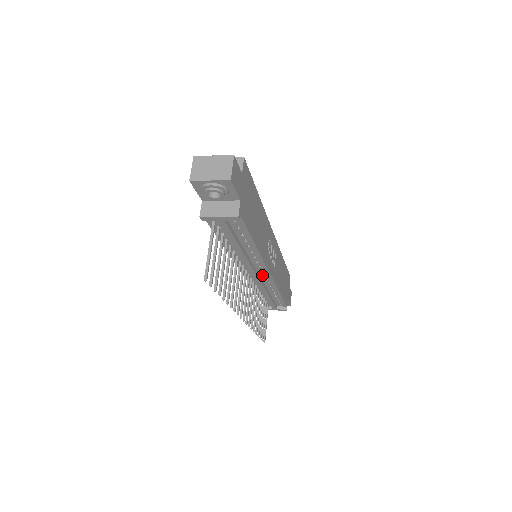
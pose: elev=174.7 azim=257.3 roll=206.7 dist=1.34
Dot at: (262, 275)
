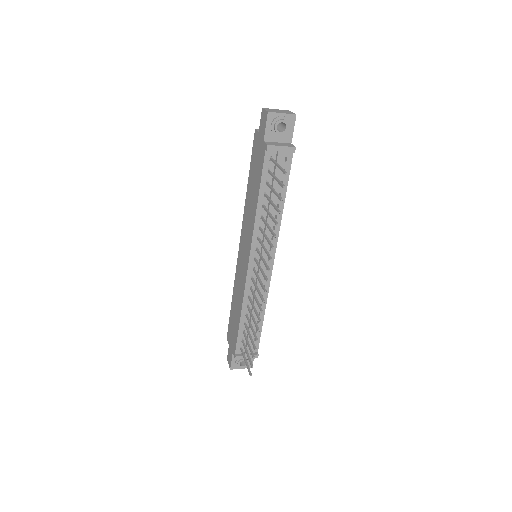
Dot at: (265, 269)
